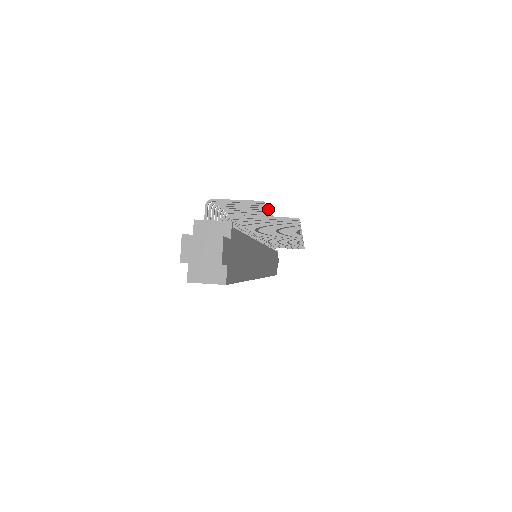
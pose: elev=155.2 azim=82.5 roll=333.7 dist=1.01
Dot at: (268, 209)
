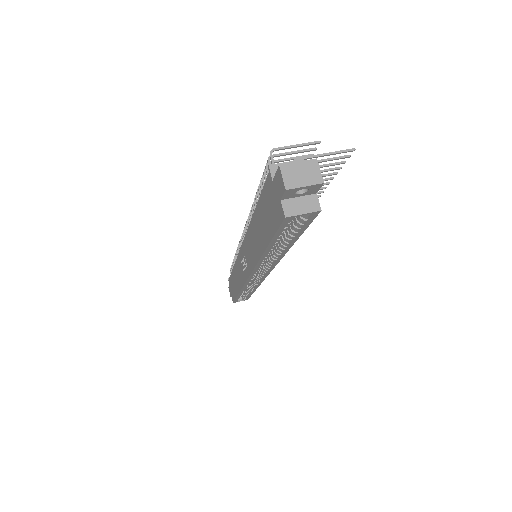
Dot at: occluded
